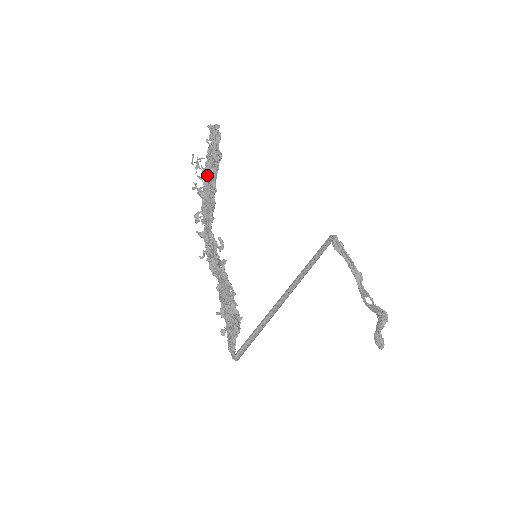
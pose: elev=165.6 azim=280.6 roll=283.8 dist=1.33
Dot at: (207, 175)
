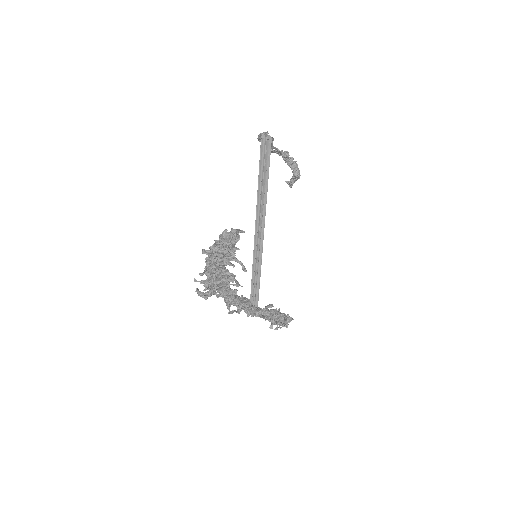
Dot at: (215, 269)
